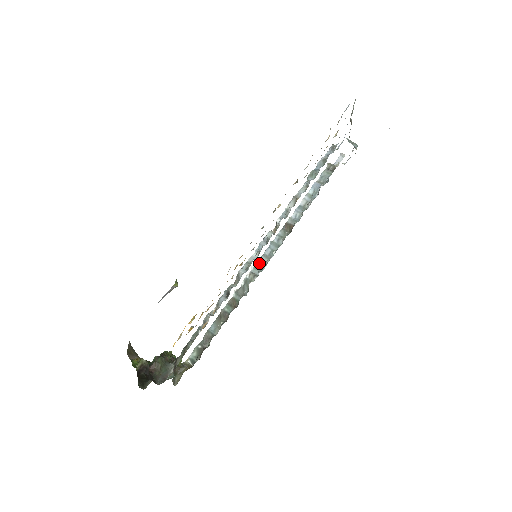
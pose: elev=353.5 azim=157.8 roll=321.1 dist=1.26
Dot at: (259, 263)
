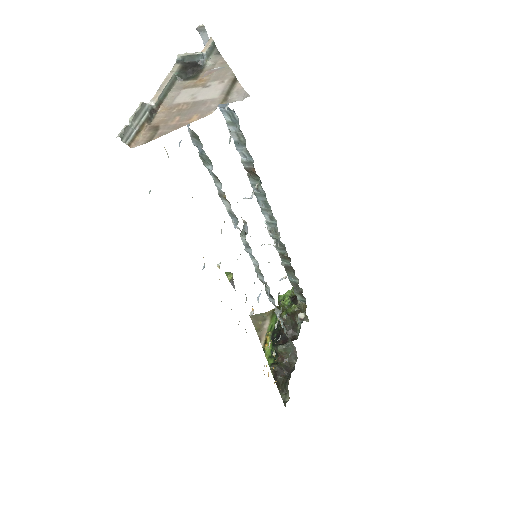
Dot at: (266, 218)
